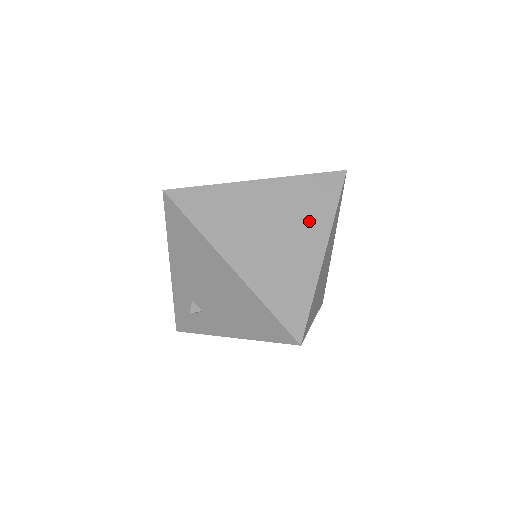
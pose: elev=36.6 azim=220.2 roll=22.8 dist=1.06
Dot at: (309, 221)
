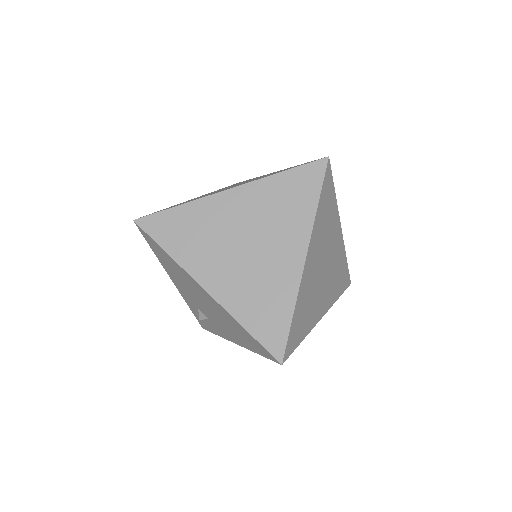
Dot at: (286, 227)
